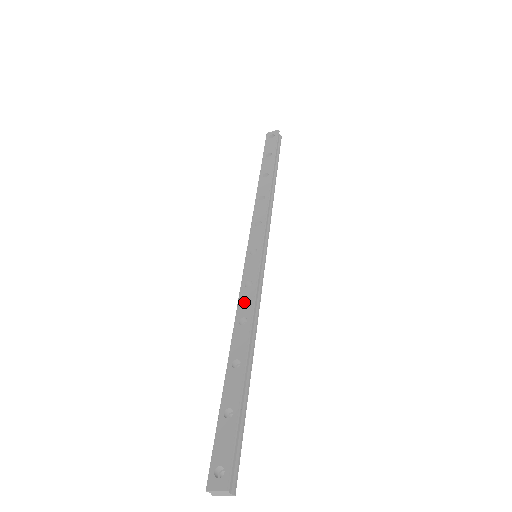
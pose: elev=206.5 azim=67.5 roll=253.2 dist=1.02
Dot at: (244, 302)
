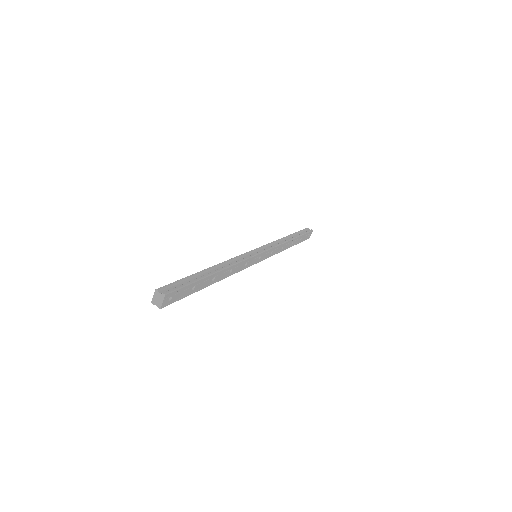
Dot at: occluded
